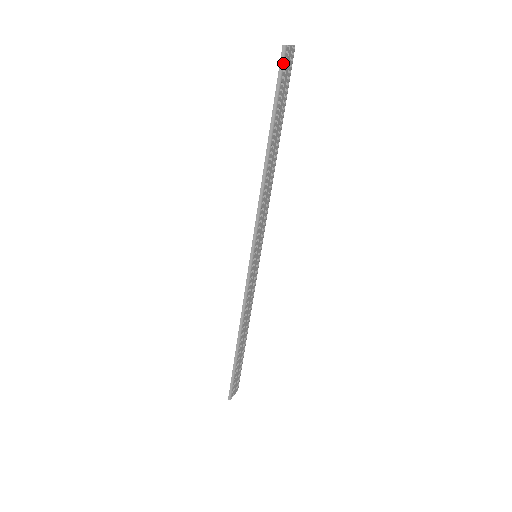
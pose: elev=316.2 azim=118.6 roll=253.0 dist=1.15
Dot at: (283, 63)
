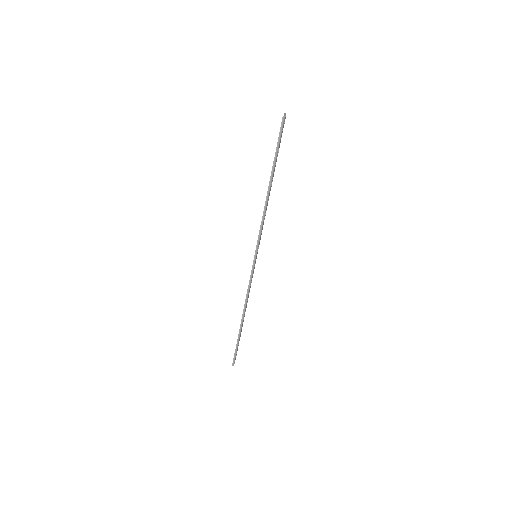
Dot at: (282, 127)
